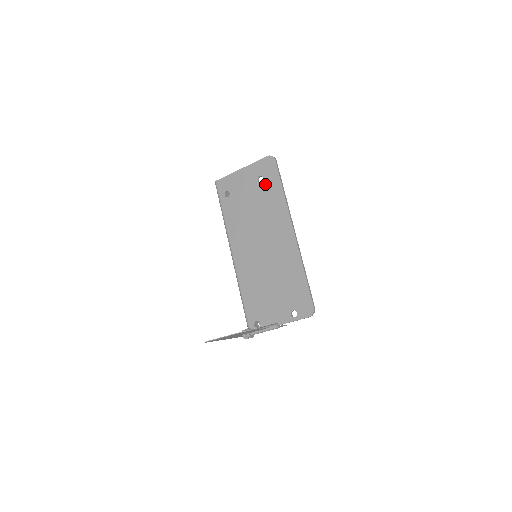
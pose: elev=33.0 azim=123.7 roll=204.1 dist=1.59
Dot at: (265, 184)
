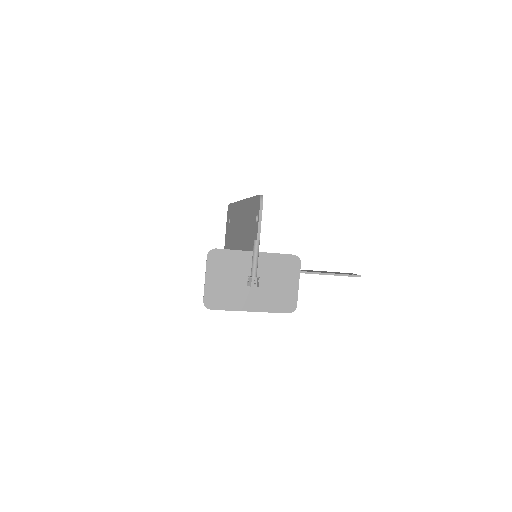
Dot at: (230, 218)
